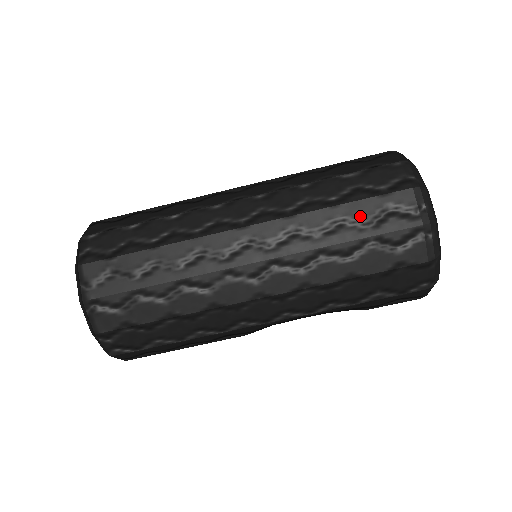
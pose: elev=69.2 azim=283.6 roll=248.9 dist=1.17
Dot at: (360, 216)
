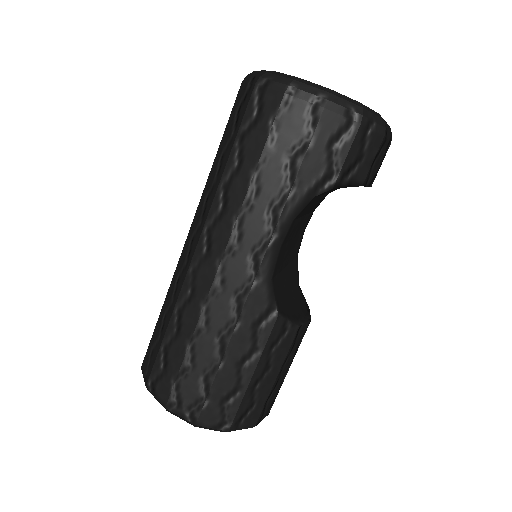
Dot at: (228, 137)
